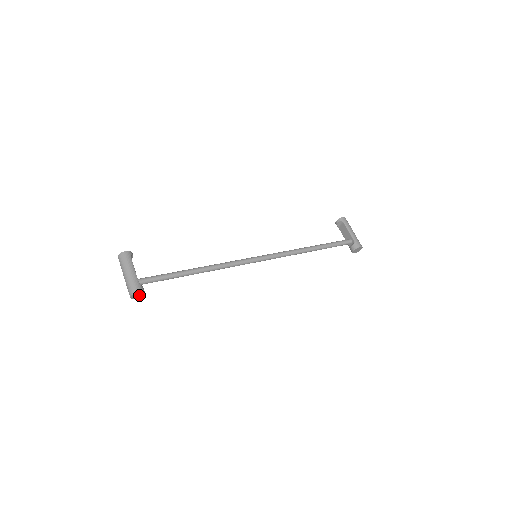
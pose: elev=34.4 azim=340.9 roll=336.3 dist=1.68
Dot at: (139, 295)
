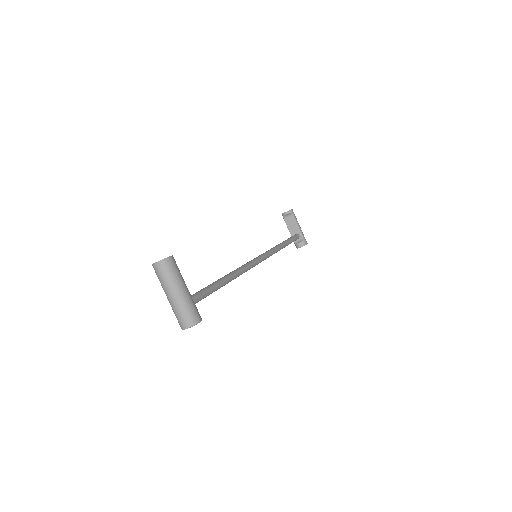
Dot at: occluded
